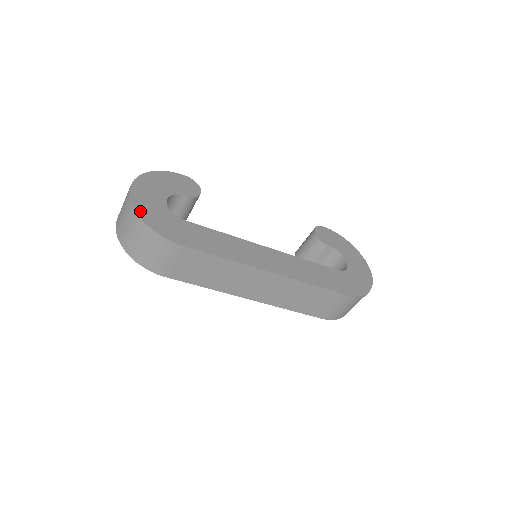
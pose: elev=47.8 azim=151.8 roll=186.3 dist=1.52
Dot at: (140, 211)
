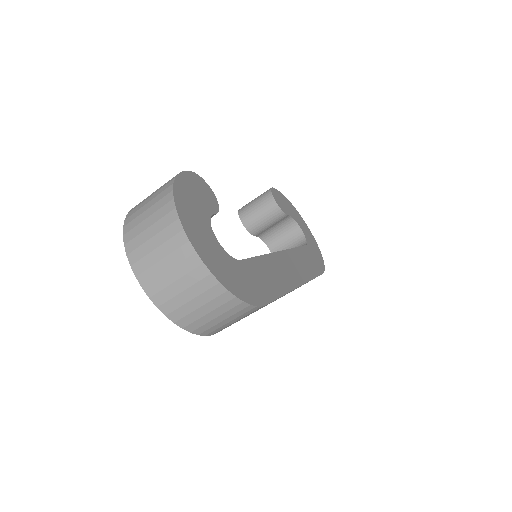
Dot at: (220, 277)
